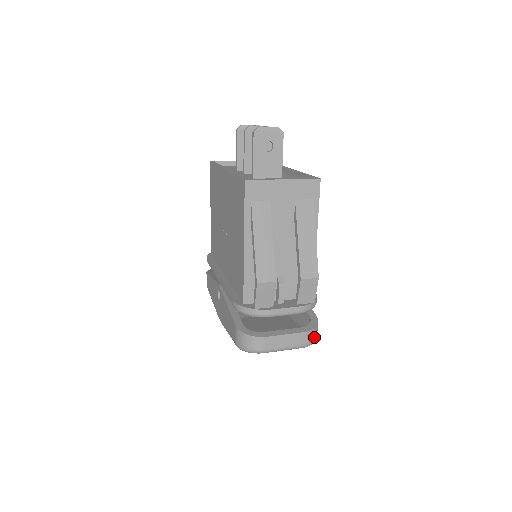
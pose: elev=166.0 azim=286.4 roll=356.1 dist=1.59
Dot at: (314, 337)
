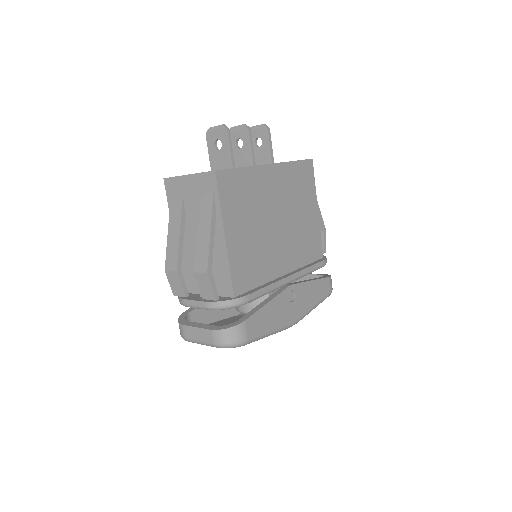
Dot at: (227, 339)
